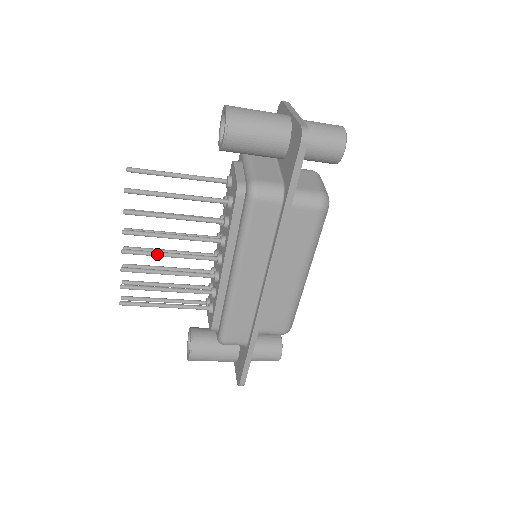
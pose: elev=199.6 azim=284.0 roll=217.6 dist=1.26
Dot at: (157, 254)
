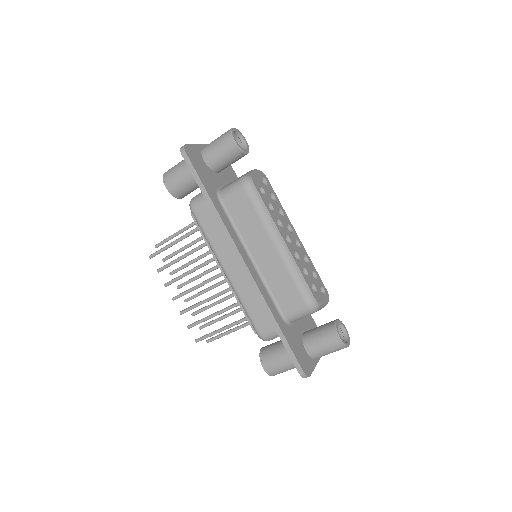
Dot at: (190, 290)
